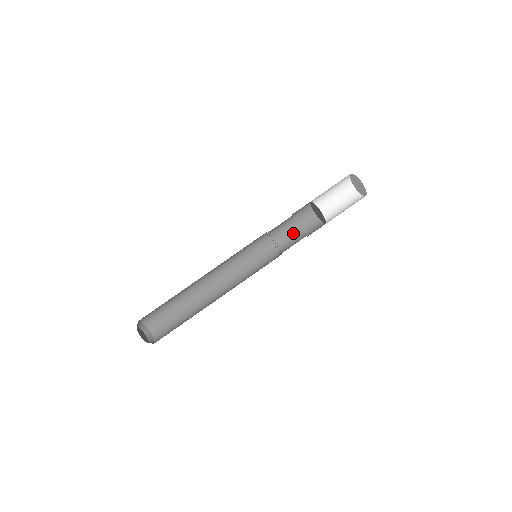
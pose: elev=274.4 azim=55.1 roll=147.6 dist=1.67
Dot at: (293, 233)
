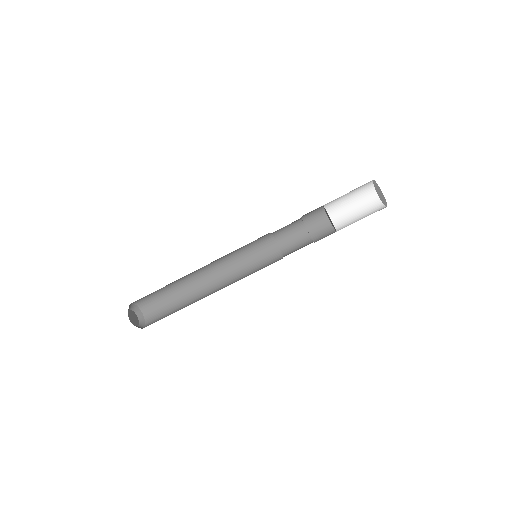
Dot at: (301, 236)
